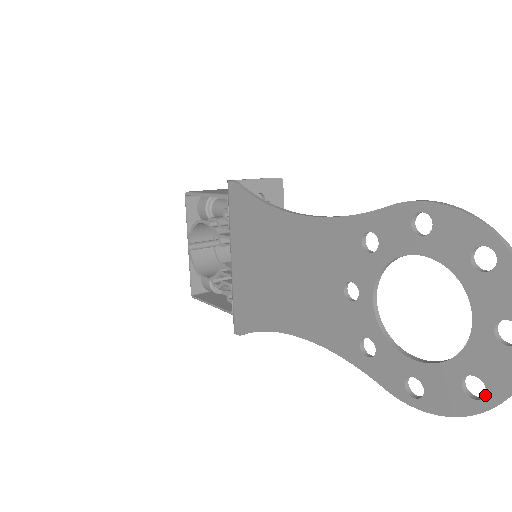
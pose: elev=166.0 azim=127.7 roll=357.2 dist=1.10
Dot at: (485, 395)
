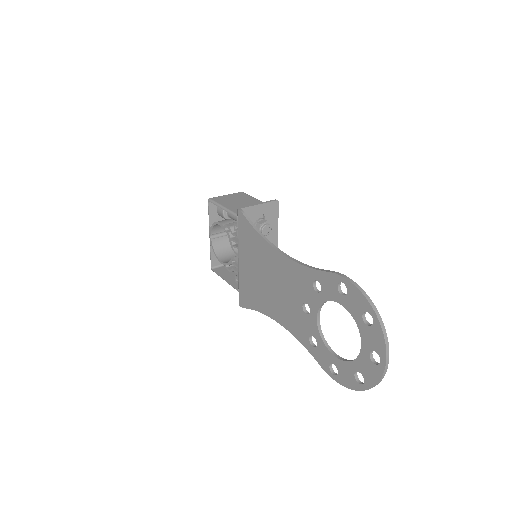
Dot at: (364, 383)
